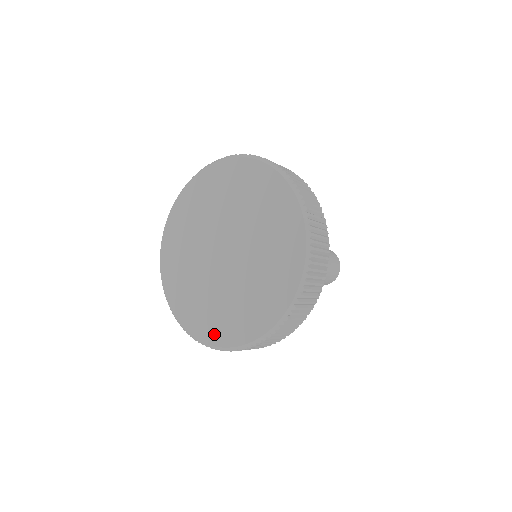
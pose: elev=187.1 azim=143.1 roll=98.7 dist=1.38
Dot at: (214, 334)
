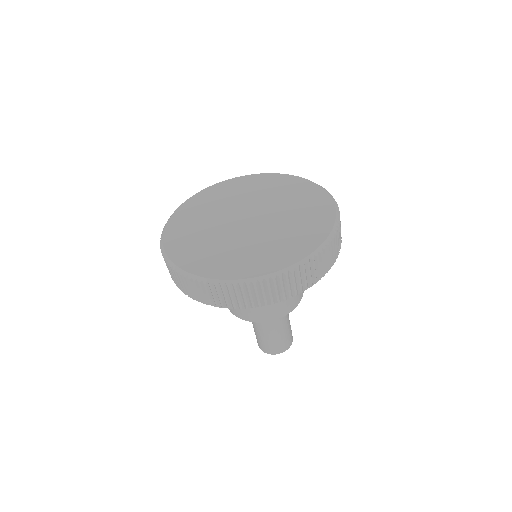
Dot at: (194, 264)
